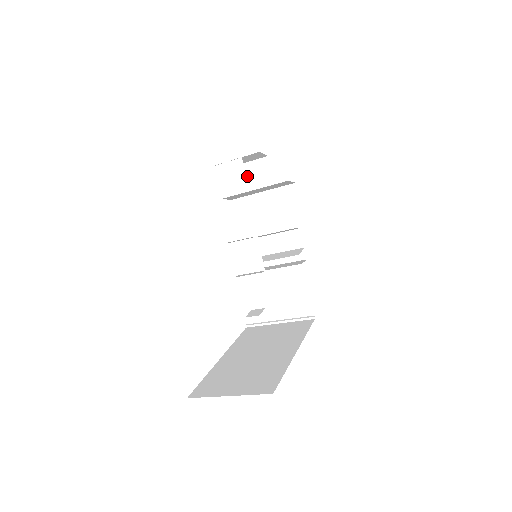
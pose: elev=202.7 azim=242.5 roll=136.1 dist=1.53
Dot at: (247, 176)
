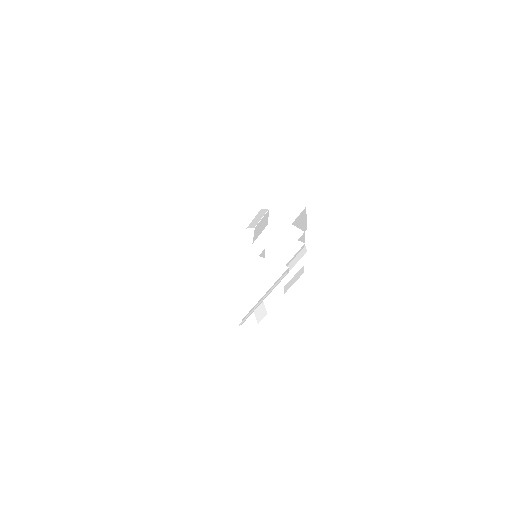
Dot at: occluded
